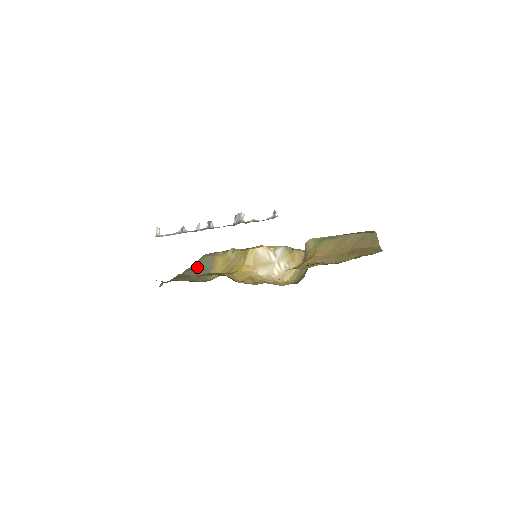
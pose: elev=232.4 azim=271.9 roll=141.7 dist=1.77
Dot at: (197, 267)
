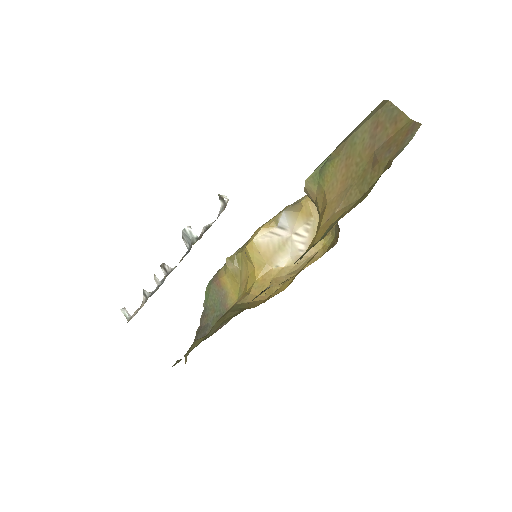
Dot at: (209, 307)
